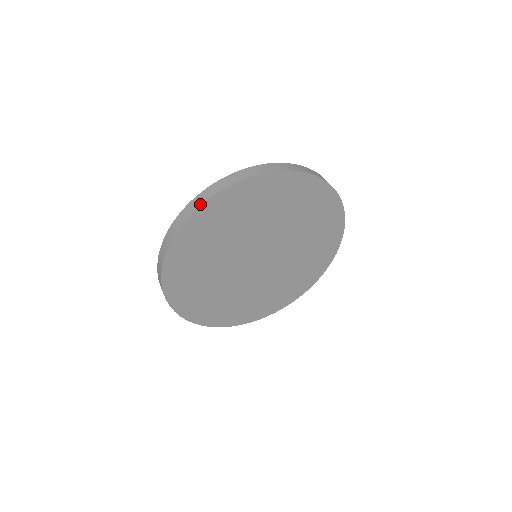
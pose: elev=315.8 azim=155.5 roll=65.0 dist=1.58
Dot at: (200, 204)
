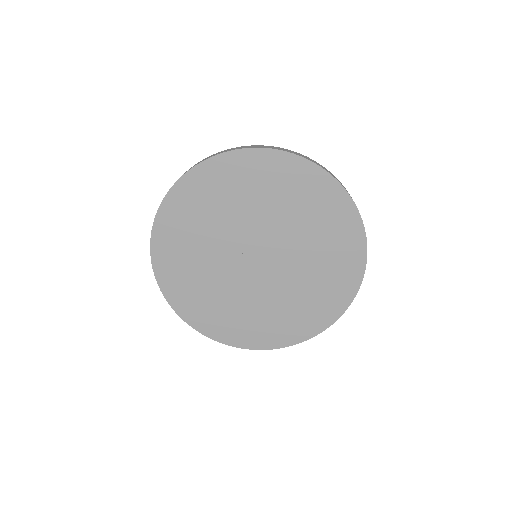
Dot at: (214, 155)
